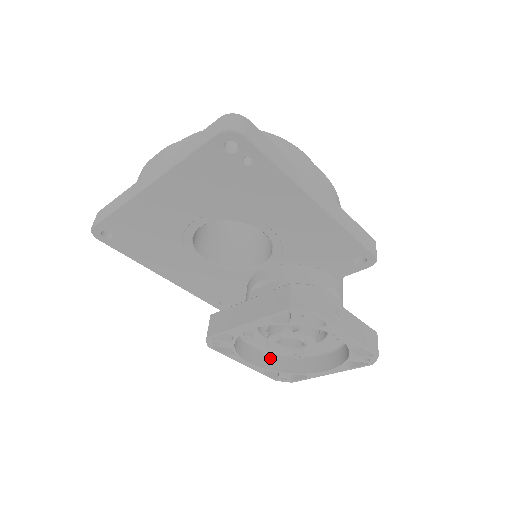
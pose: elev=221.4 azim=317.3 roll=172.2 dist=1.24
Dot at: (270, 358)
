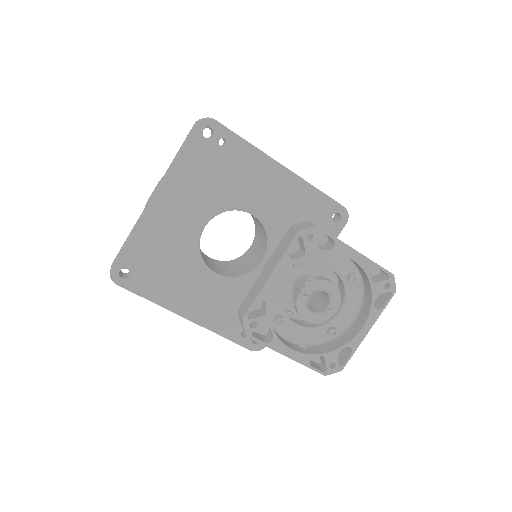
Dot at: (309, 348)
